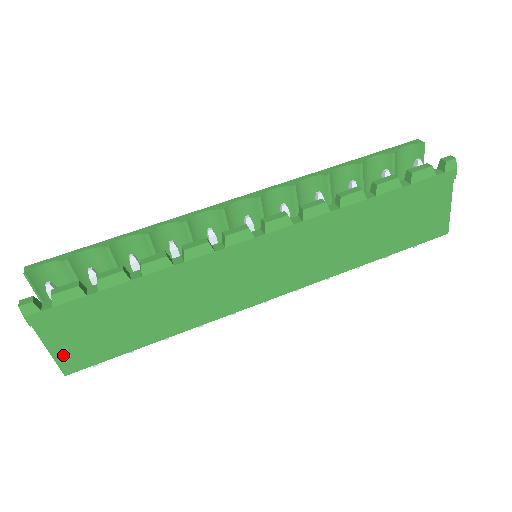
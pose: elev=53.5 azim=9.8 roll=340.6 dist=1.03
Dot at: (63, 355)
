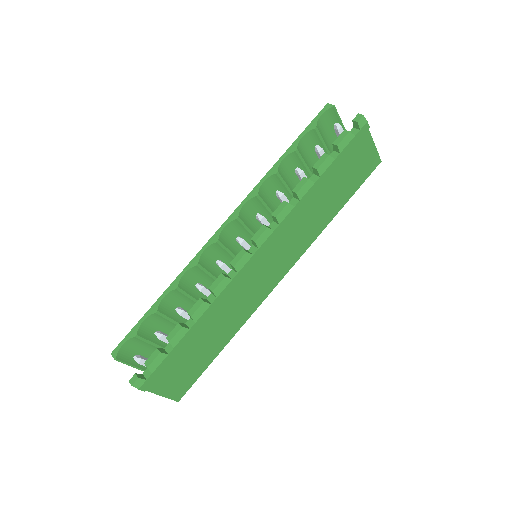
Dot at: (171, 392)
